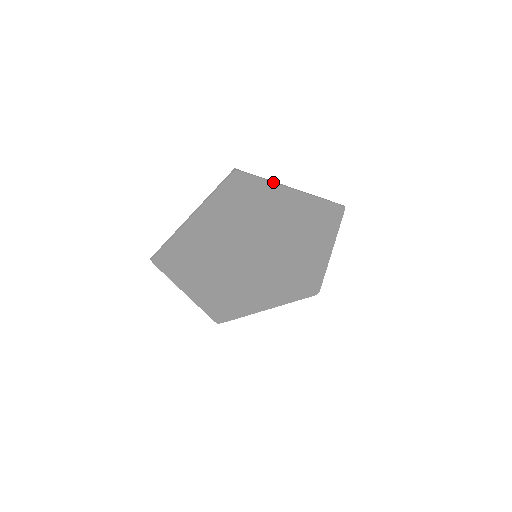
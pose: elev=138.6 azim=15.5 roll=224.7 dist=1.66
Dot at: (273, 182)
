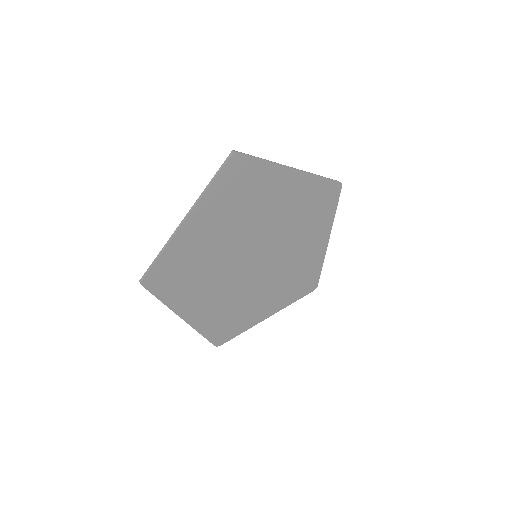
Dot at: (273, 162)
